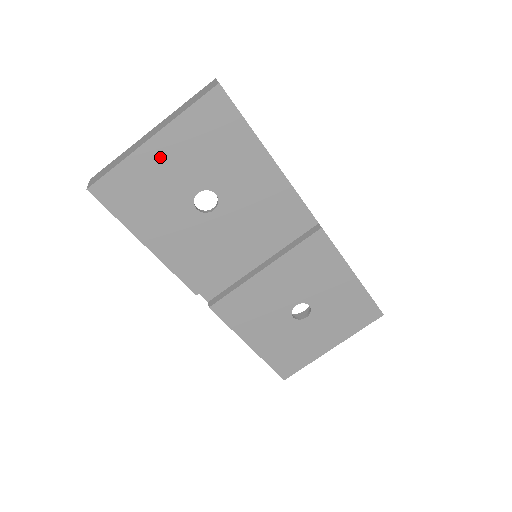
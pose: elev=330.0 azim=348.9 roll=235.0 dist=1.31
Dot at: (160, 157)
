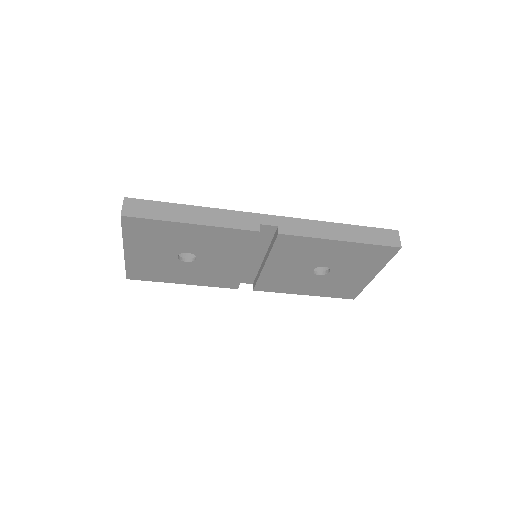
Dot at: (139, 255)
